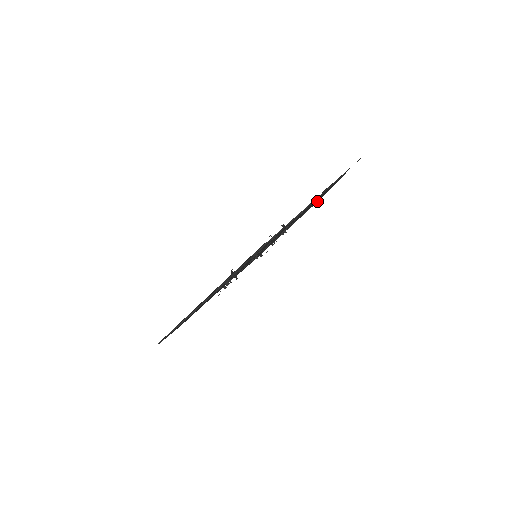
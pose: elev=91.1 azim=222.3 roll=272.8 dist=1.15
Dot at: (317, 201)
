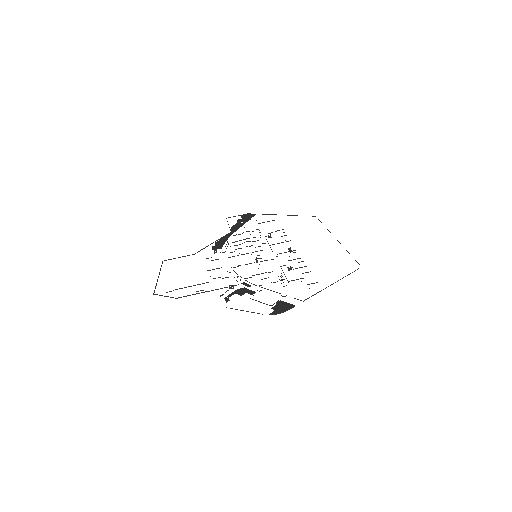
Dot at: (320, 221)
